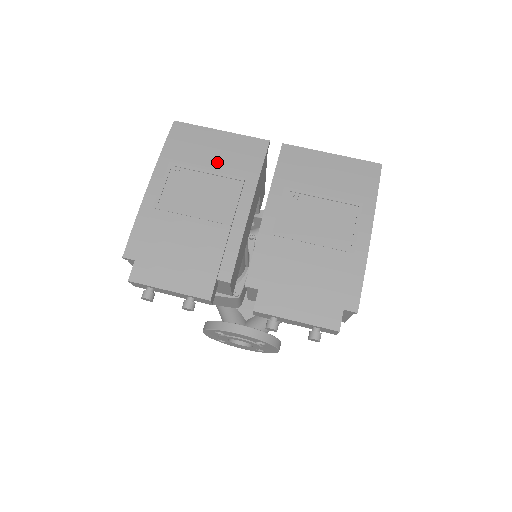
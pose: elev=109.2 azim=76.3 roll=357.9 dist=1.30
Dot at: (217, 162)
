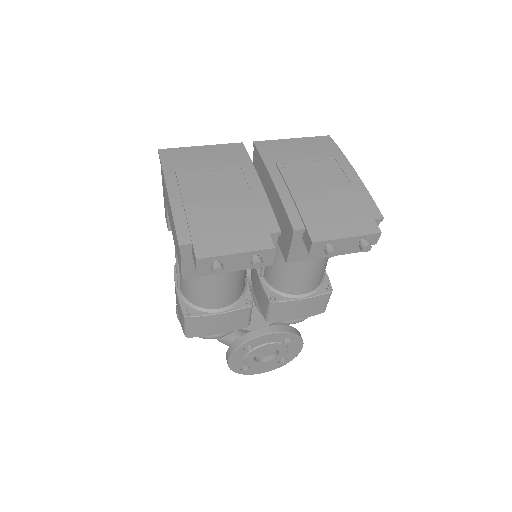
Dot at: (213, 163)
